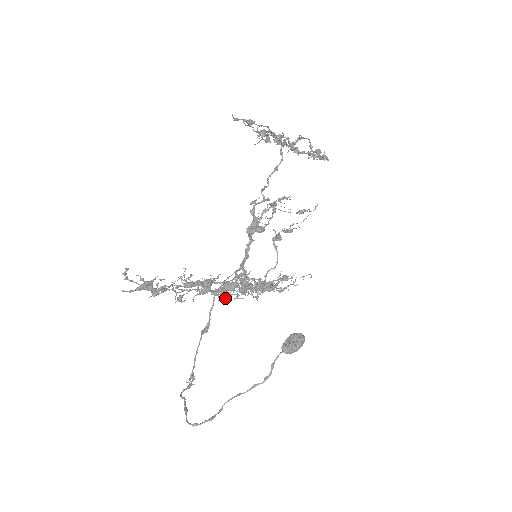
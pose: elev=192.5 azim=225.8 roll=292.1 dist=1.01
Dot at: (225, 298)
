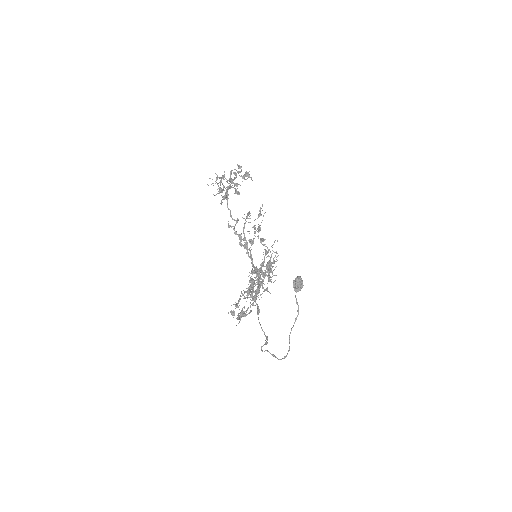
Dot at: occluded
